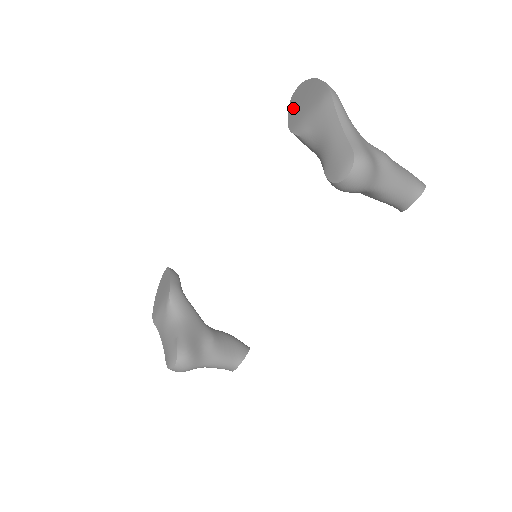
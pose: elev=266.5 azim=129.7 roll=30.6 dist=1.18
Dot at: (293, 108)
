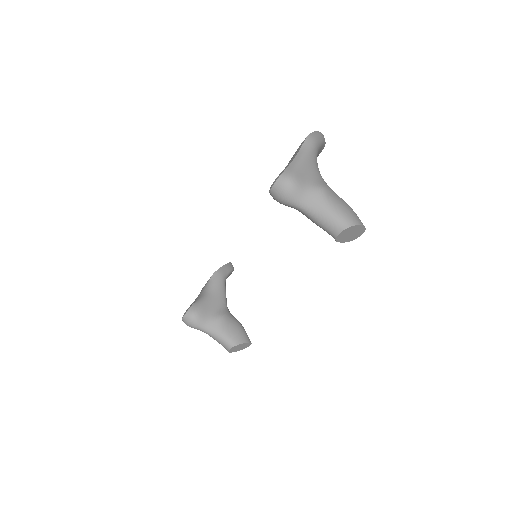
Dot at: occluded
